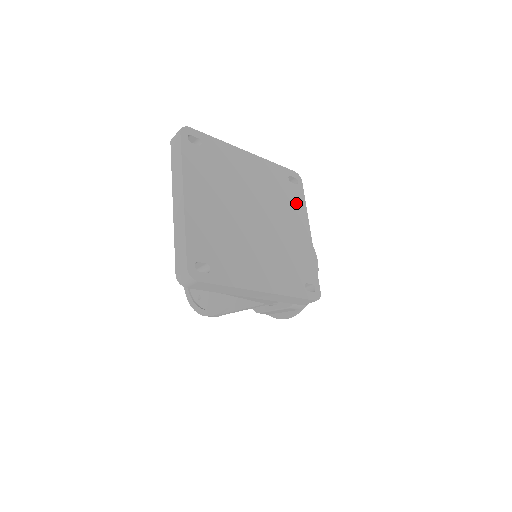
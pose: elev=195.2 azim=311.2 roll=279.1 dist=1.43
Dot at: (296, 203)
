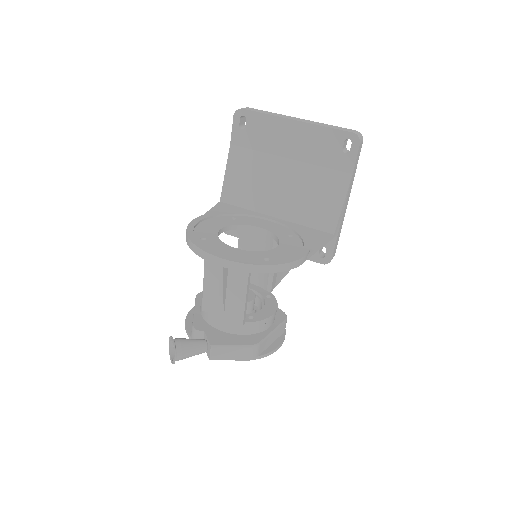
Dot at: occluded
